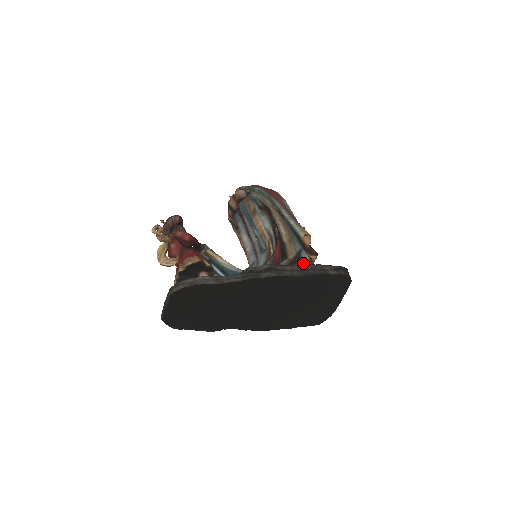
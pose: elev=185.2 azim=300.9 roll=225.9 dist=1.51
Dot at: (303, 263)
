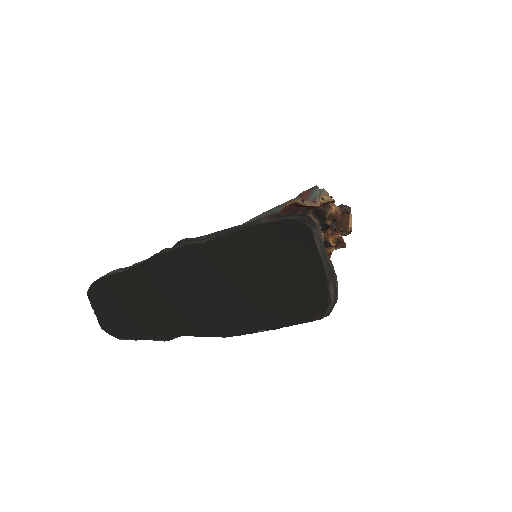
Dot at: occluded
